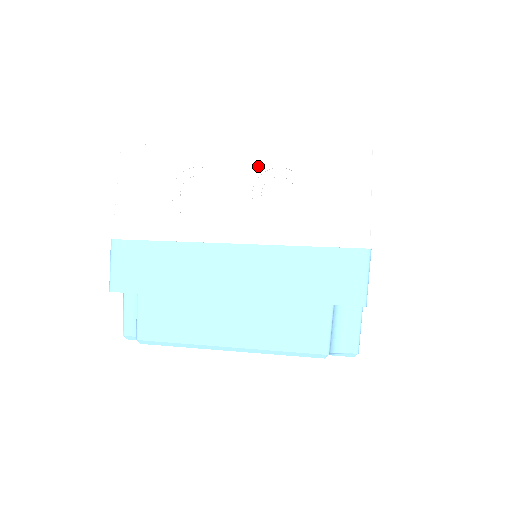
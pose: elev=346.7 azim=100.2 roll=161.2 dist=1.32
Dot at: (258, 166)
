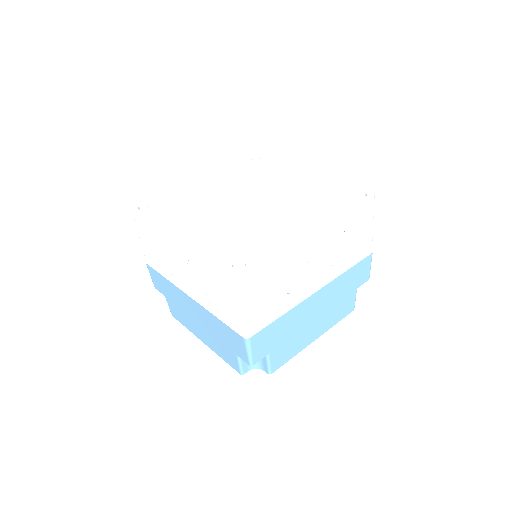
Dot at: (326, 238)
